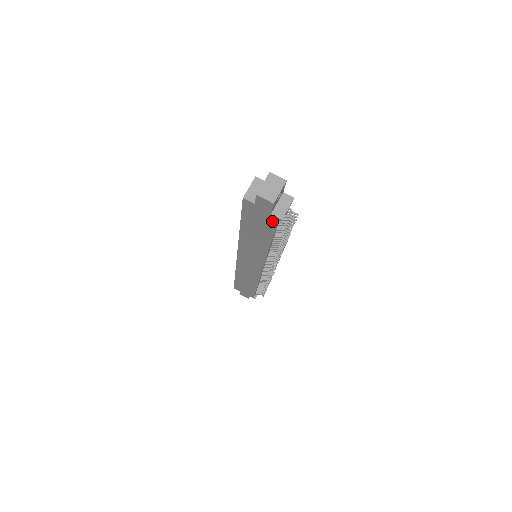
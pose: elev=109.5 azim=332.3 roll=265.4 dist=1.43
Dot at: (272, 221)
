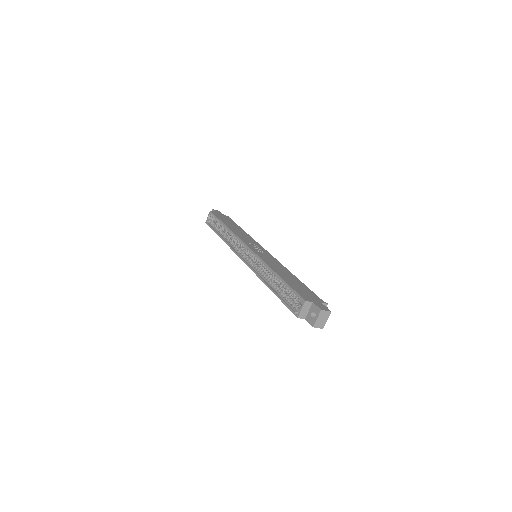
Dot at: occluded
